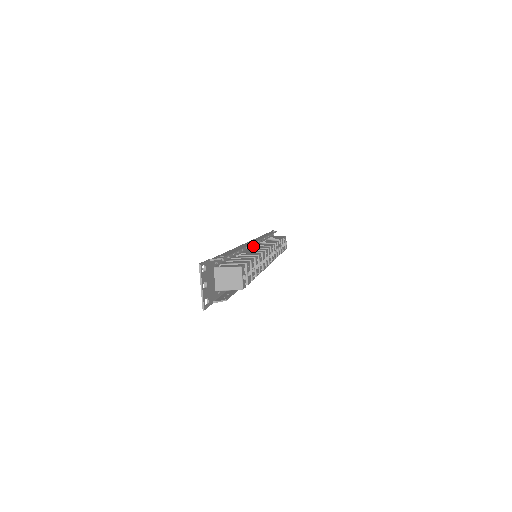
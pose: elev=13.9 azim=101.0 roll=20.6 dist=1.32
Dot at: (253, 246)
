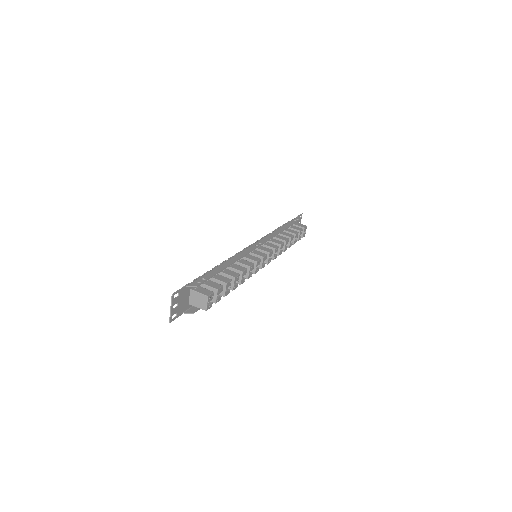
Dot at: occluded
